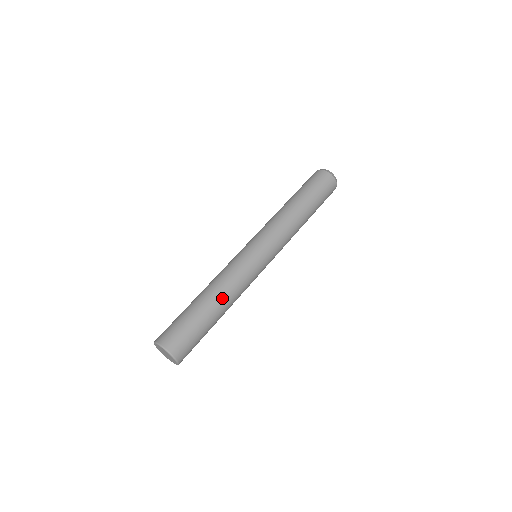
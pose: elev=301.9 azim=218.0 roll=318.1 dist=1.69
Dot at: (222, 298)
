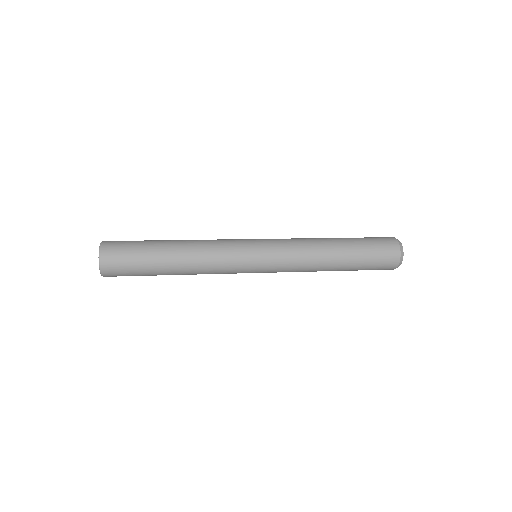
Dot at: (185, 258)
